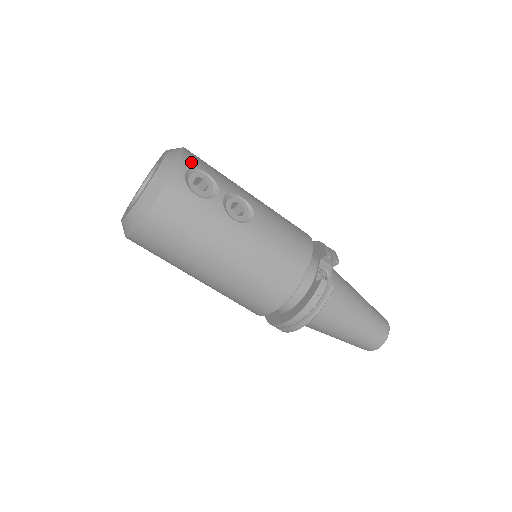
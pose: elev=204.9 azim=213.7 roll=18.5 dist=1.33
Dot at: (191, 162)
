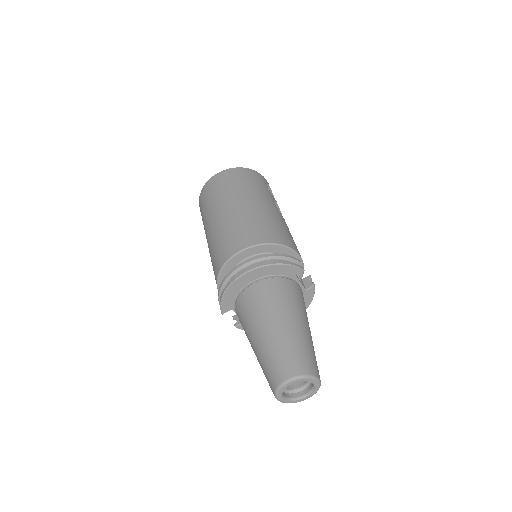
Dot at: occluded
